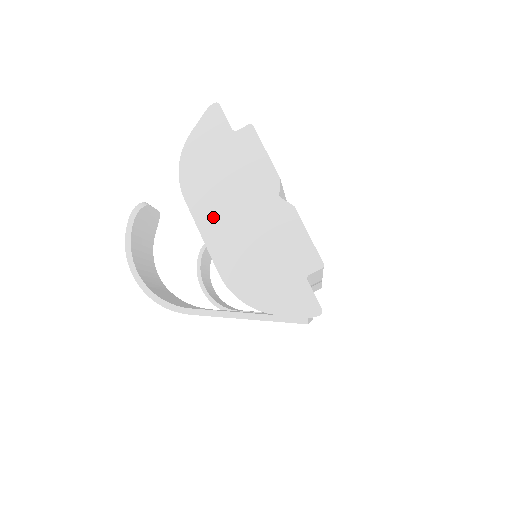
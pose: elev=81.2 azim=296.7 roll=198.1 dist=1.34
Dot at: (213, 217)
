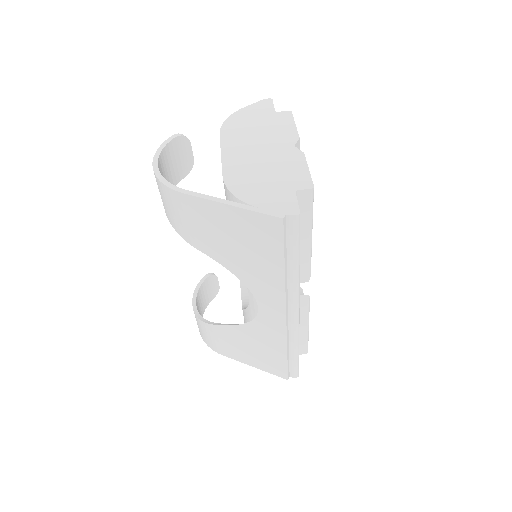
Dot at: (236, 147)
